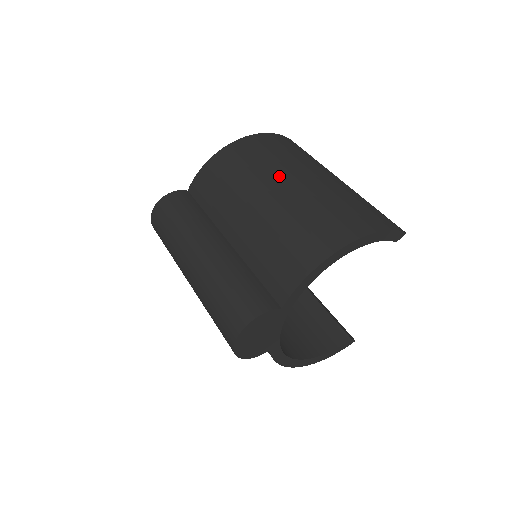
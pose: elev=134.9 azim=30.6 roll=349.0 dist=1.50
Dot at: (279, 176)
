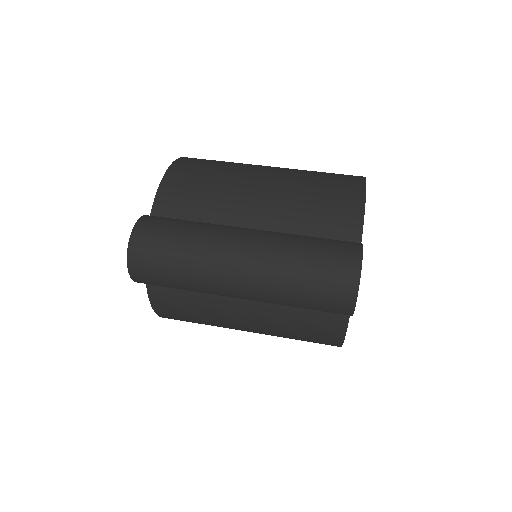
Dot at: (254, 168)
